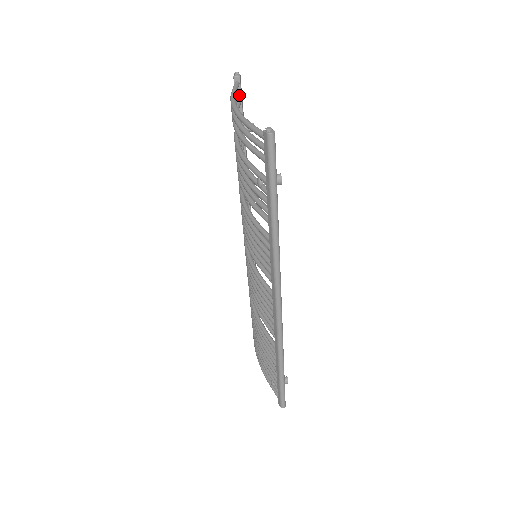
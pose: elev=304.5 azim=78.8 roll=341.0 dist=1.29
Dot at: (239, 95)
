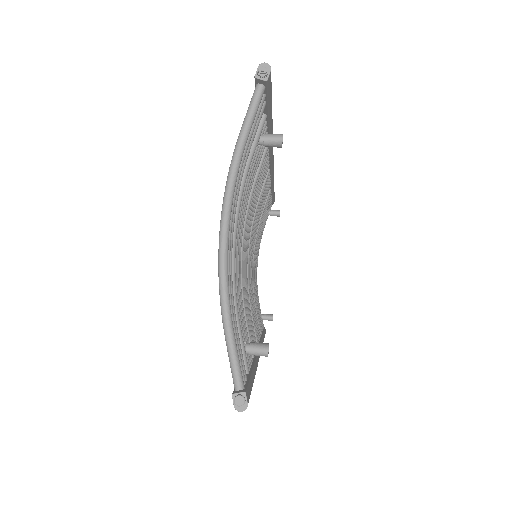
Dot at: (260, 109)
